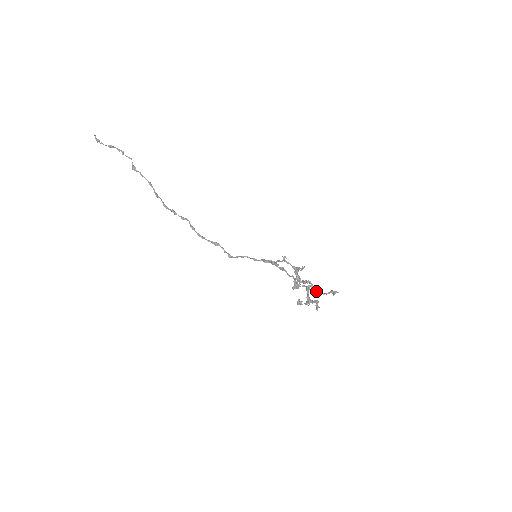
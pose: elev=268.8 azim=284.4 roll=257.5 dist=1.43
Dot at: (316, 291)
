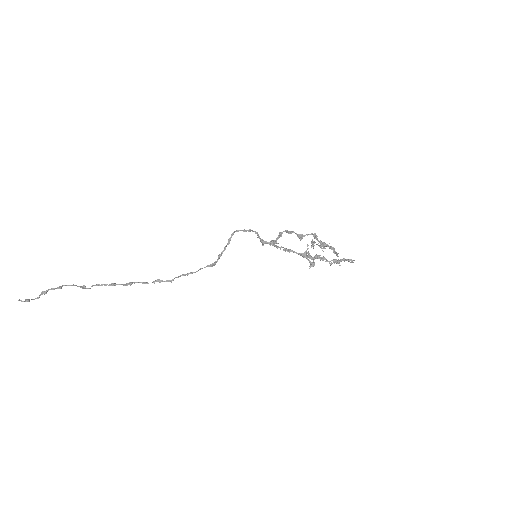
Dot at: (333, 262)
